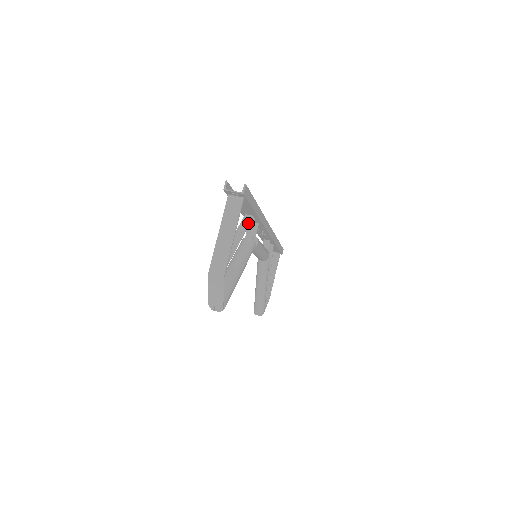
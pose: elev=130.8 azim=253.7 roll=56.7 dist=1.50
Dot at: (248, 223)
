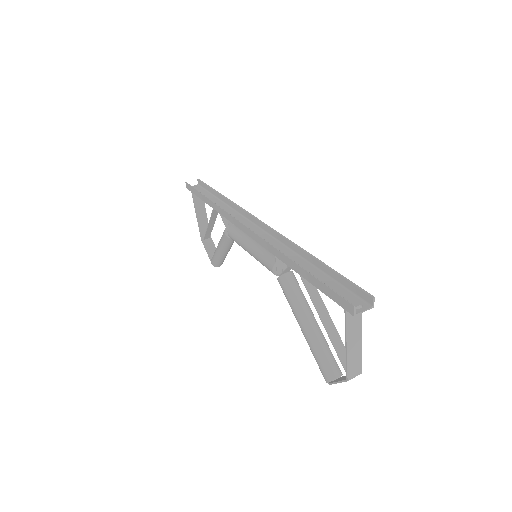
Dot at: occluded
